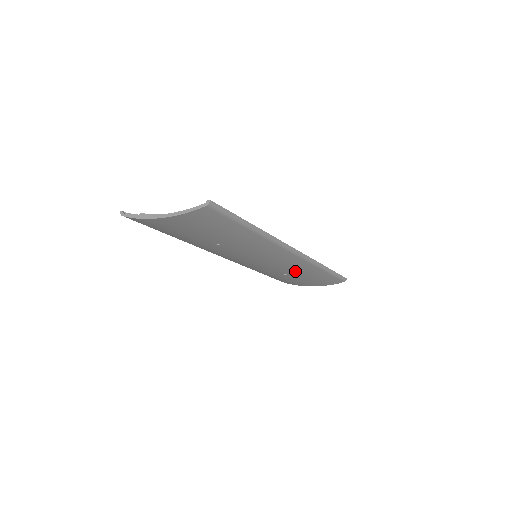
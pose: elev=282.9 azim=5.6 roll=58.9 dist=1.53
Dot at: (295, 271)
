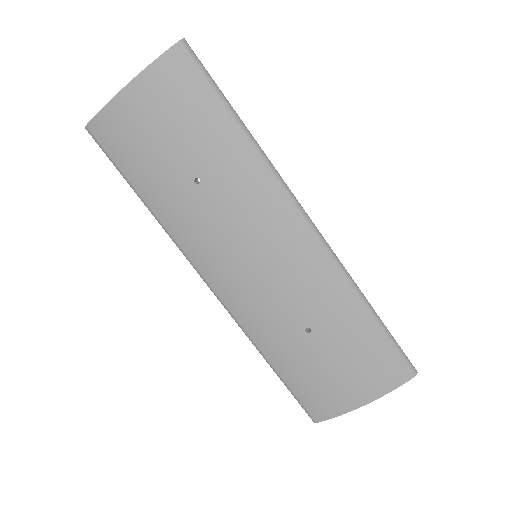
Dot at: (320, 307)
